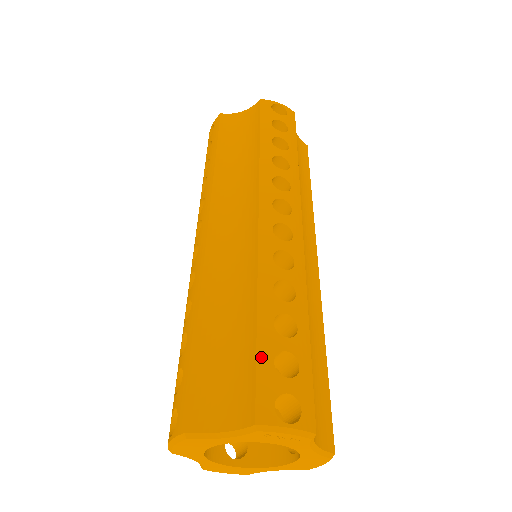
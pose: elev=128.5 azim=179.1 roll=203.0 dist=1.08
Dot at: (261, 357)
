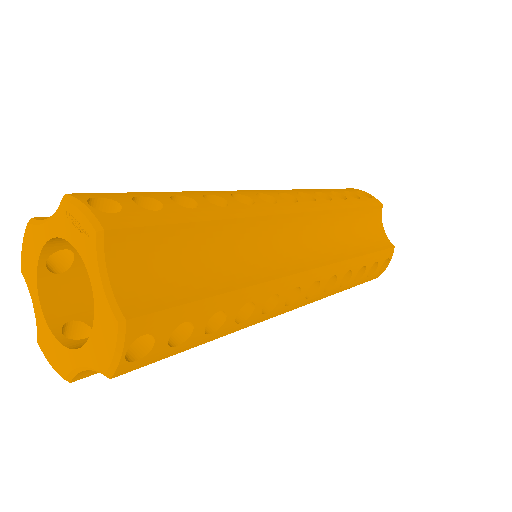
Dot at: (134, 193)
